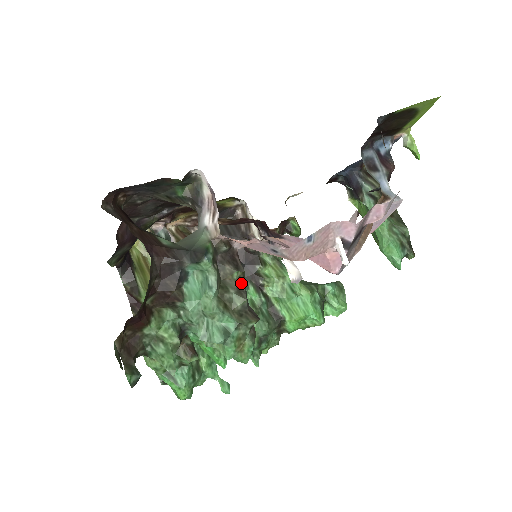
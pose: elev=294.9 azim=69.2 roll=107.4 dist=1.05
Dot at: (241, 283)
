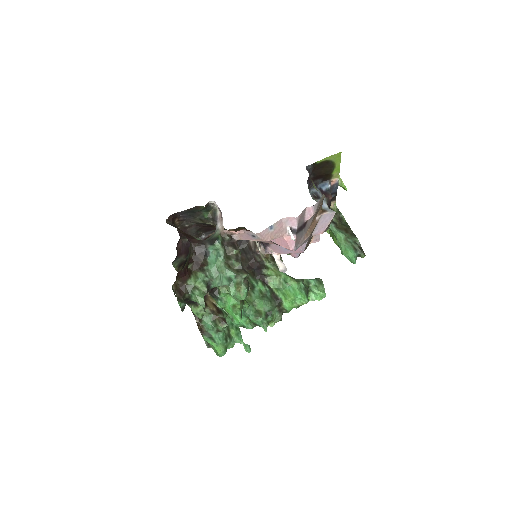
Dot at: (238, 256)
